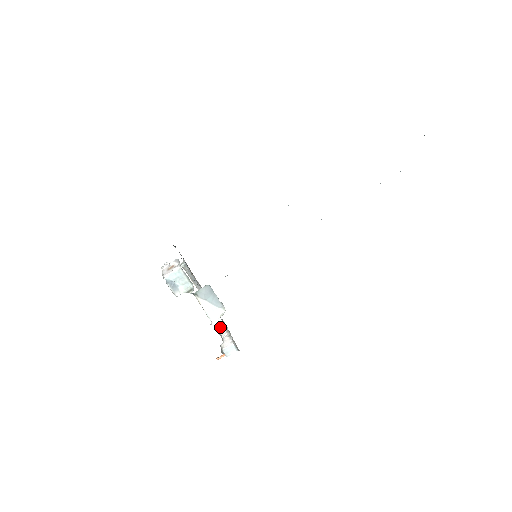
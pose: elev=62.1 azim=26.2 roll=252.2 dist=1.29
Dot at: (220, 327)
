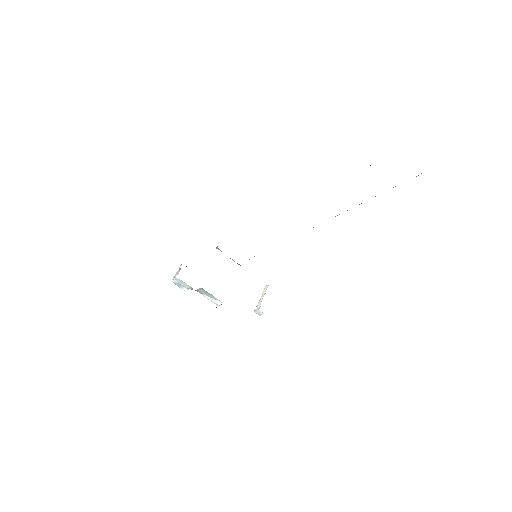
Dot at: (266, 286)
